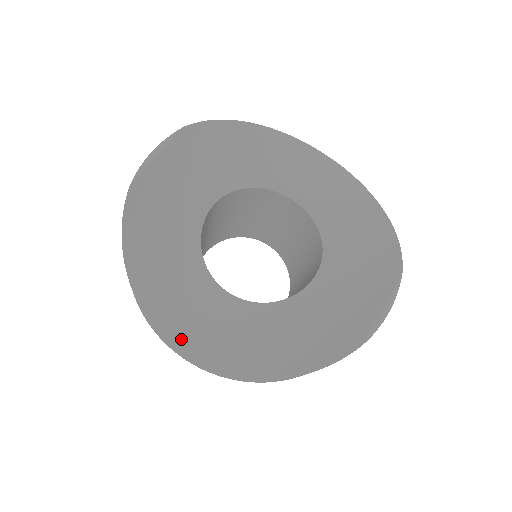
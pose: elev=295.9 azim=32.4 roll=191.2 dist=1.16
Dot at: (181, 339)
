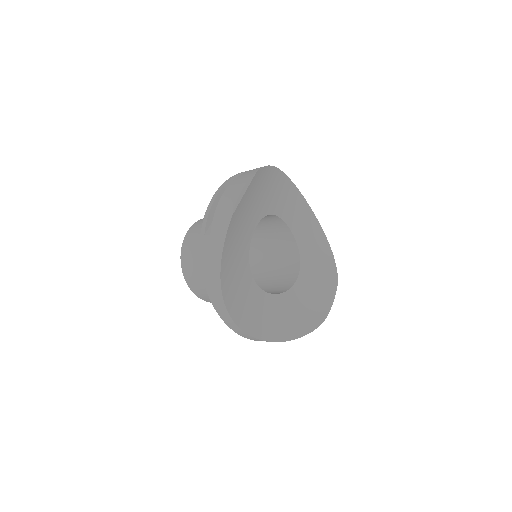
Dot at: (239, 318)
